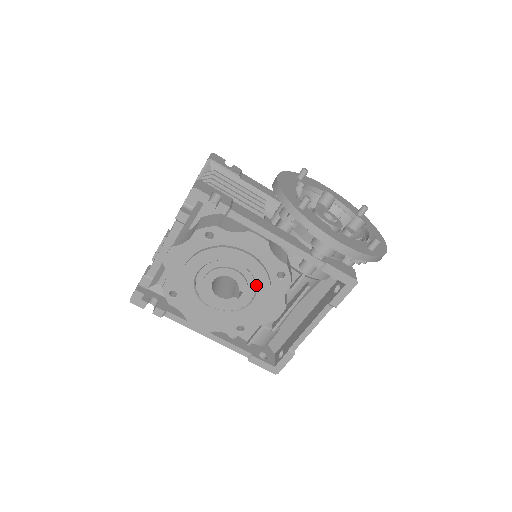
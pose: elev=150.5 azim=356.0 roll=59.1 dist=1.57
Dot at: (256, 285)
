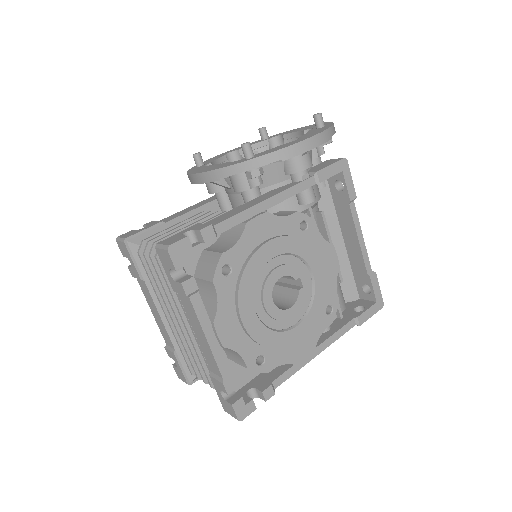
Dot at: (300, 258)
